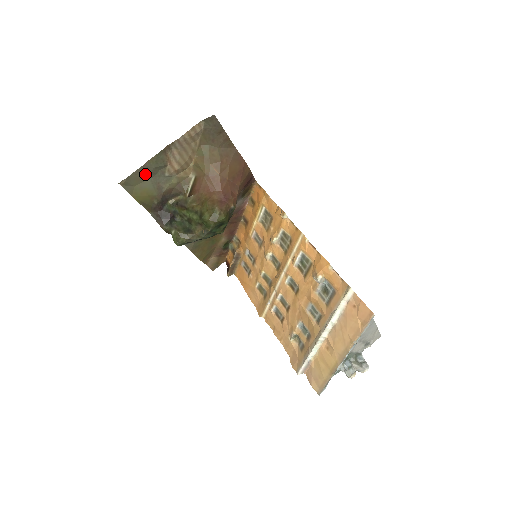
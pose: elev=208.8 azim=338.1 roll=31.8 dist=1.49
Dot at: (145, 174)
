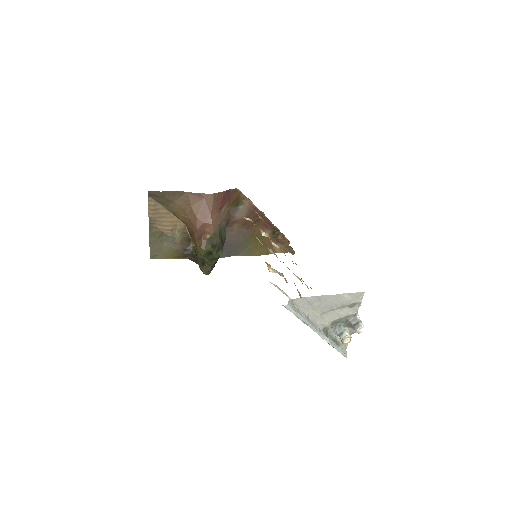
Dot at: (157, 245)
